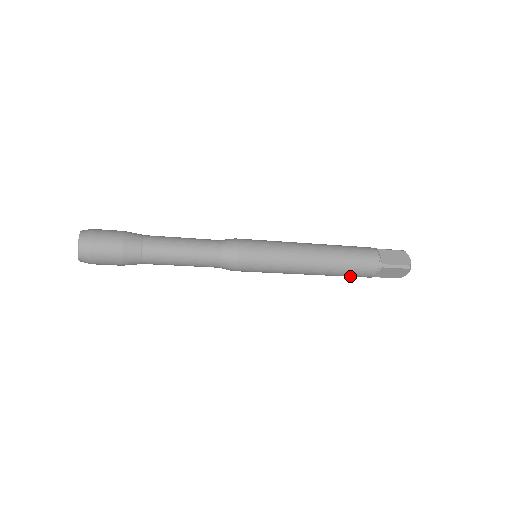
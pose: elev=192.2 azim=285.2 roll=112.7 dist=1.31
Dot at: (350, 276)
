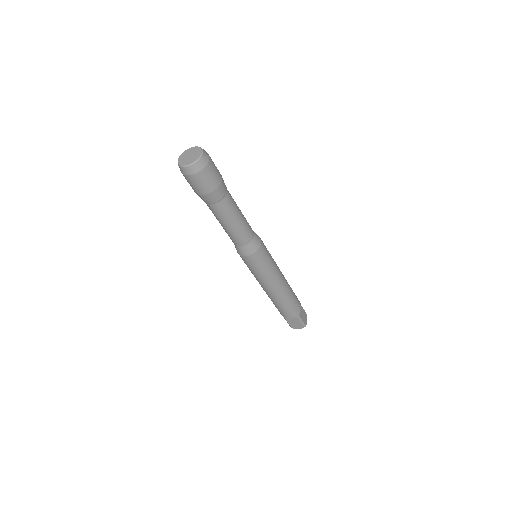
Dot at: (294, 302)
